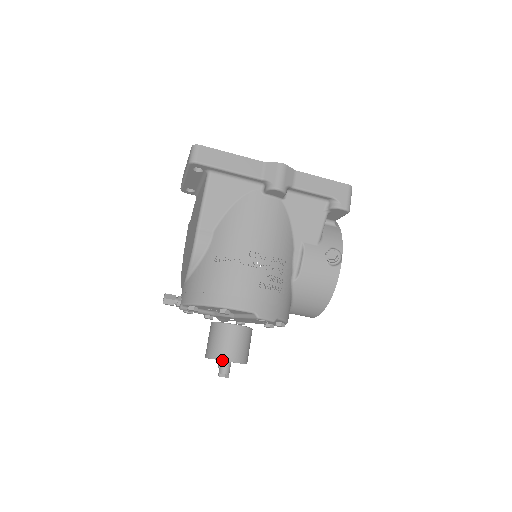
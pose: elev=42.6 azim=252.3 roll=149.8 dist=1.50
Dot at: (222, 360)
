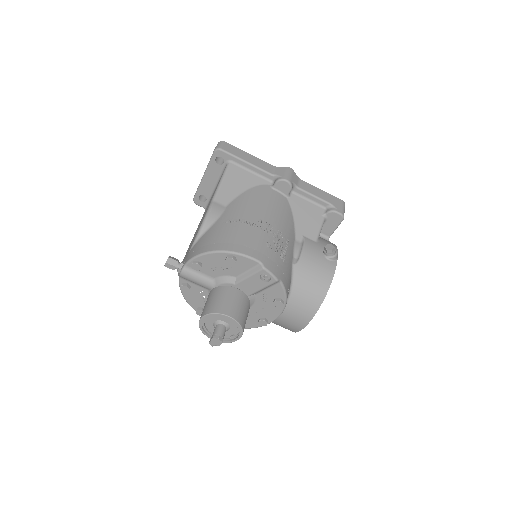
Dot at: (220, 313)
